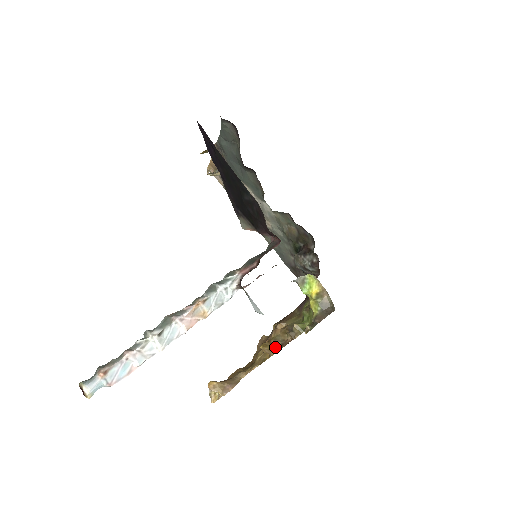
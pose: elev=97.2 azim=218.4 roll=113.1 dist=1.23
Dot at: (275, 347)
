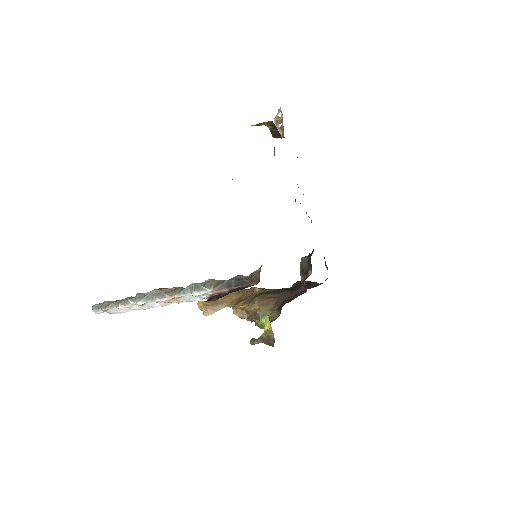
Dot at: (244, 317)
